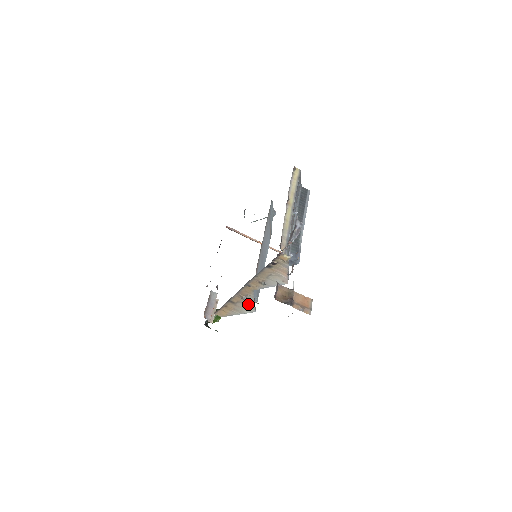
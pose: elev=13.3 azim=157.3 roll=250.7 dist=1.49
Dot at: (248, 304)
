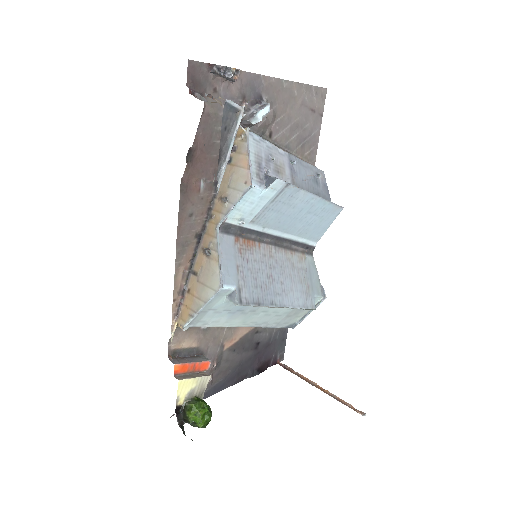
Dot at: (212, 269)
